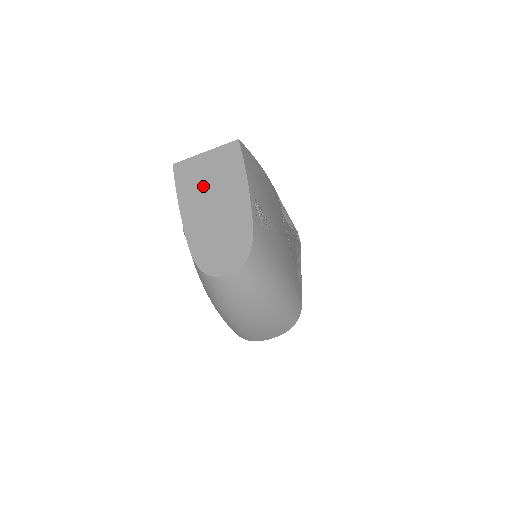
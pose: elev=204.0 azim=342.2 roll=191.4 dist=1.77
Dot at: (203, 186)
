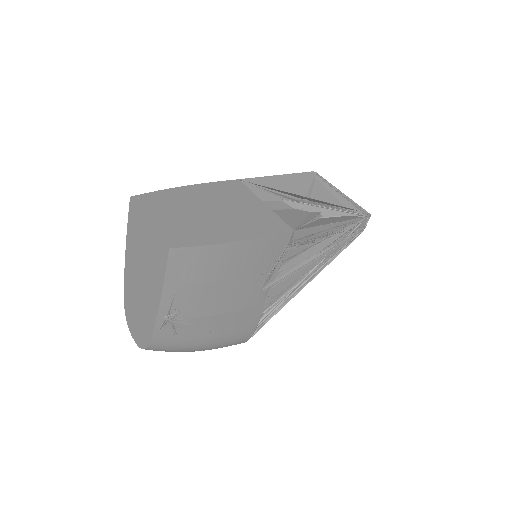
Dot at: (139, 255)
